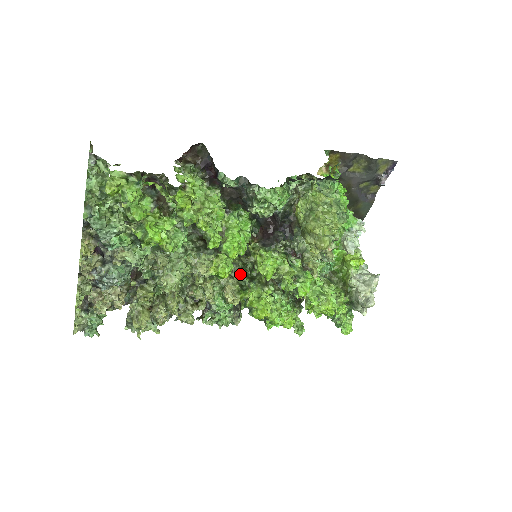
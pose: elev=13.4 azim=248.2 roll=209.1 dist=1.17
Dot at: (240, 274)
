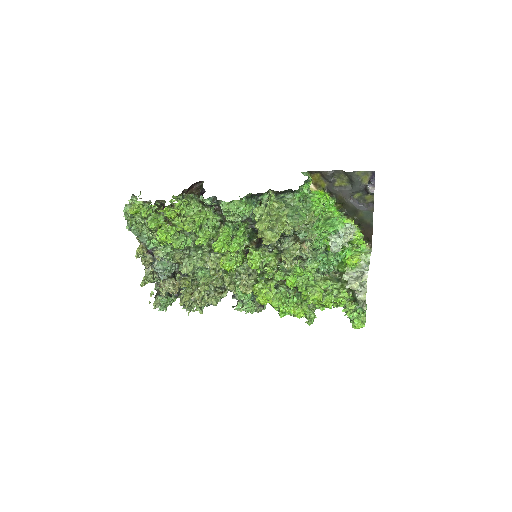
Dot at: (257, 273)
